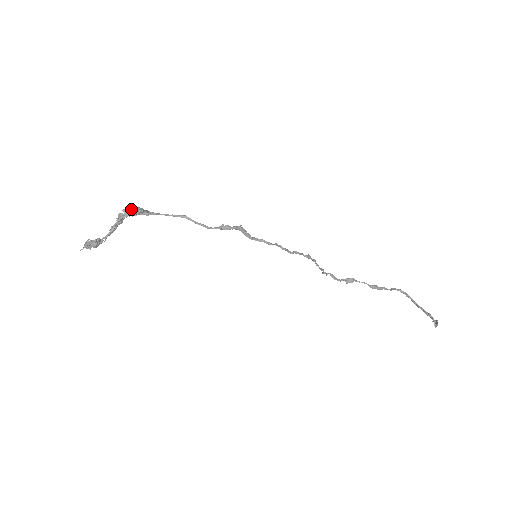
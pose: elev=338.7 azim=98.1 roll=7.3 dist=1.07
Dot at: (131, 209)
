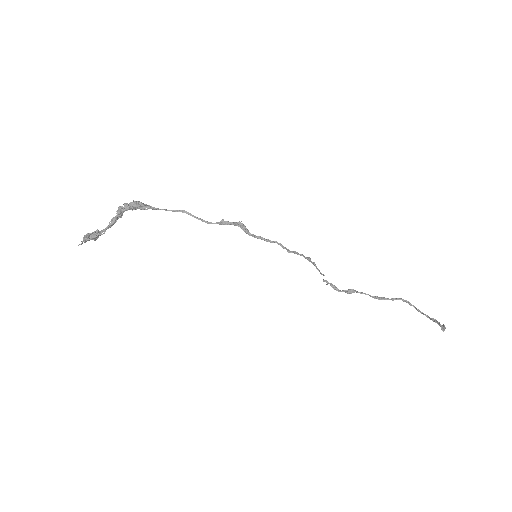
Dot at: (131, 203)
